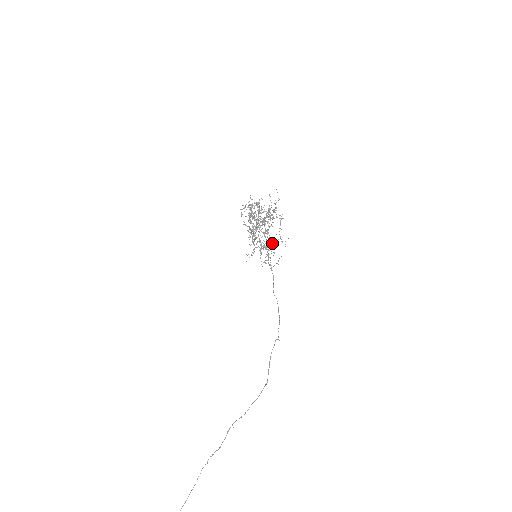
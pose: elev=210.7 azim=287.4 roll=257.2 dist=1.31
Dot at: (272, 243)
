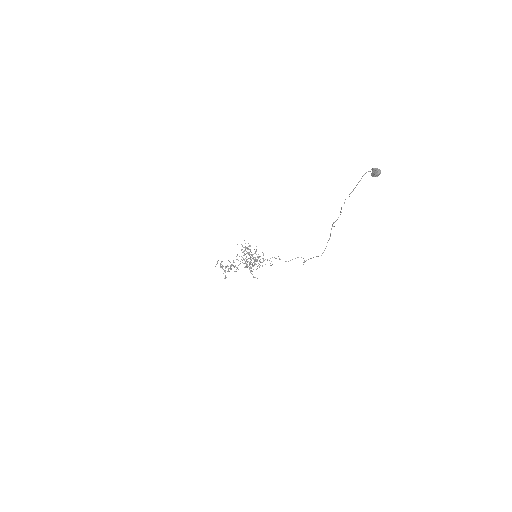
Dot at: occluded
